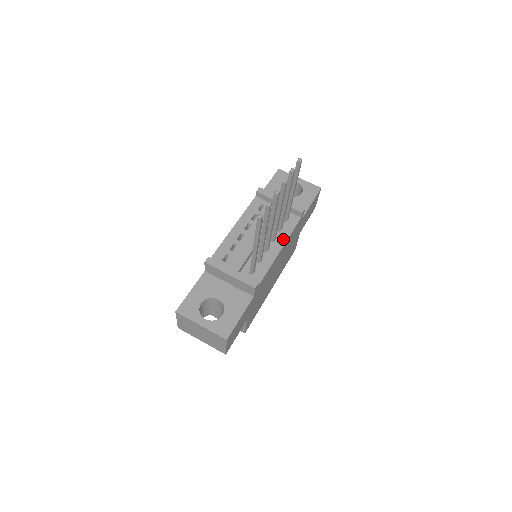
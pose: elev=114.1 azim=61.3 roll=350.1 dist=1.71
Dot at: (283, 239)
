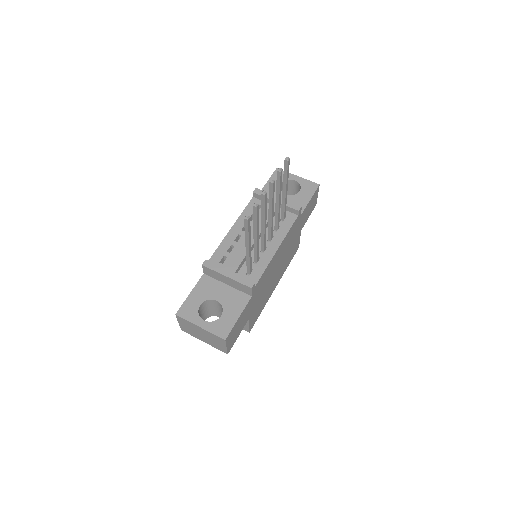
Dot at: (280, 238)
